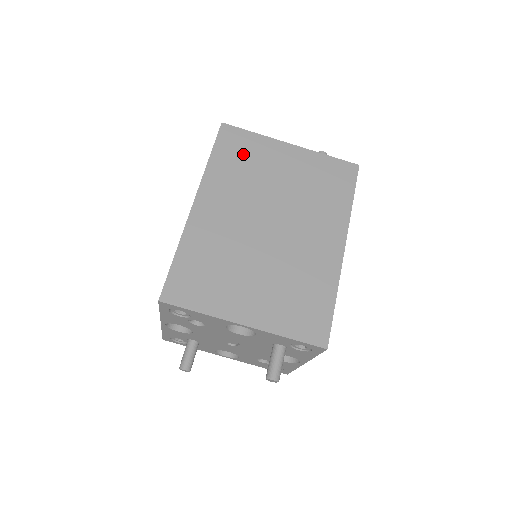
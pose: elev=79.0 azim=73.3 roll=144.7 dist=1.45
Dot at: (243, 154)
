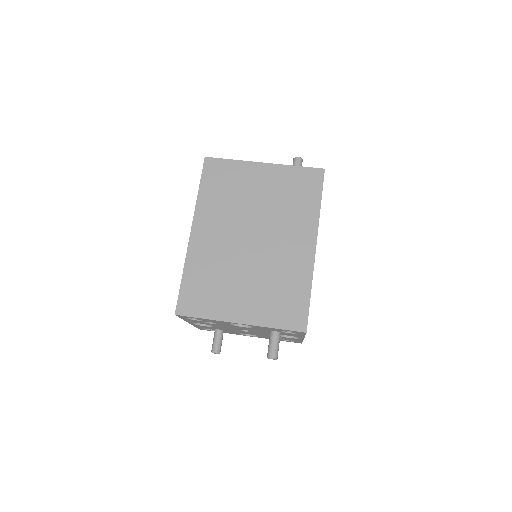
Dot at: (225, 181)
